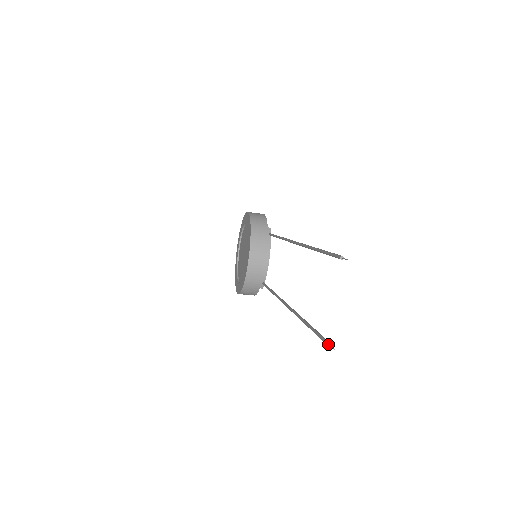
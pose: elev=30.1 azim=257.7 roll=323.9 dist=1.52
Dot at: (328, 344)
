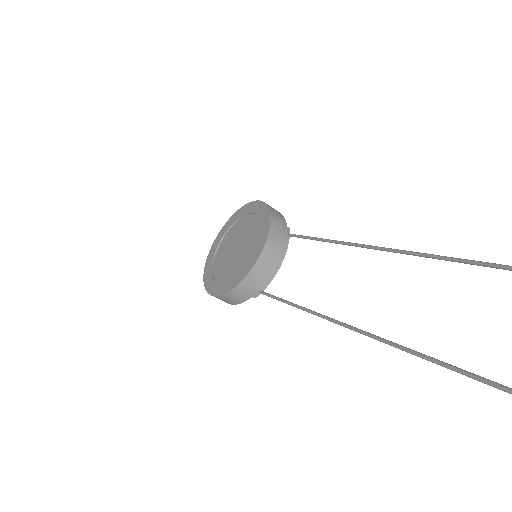
Dot at: out of frame
